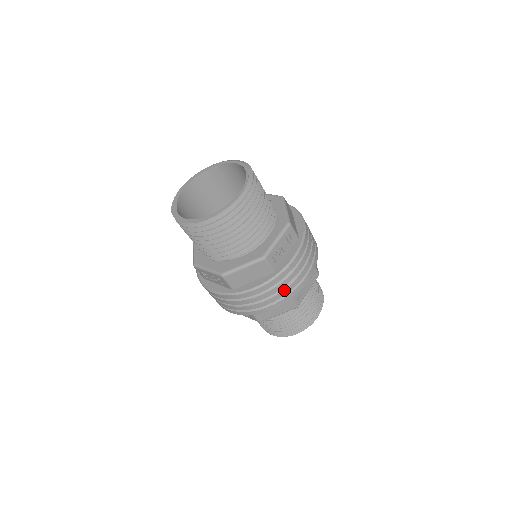
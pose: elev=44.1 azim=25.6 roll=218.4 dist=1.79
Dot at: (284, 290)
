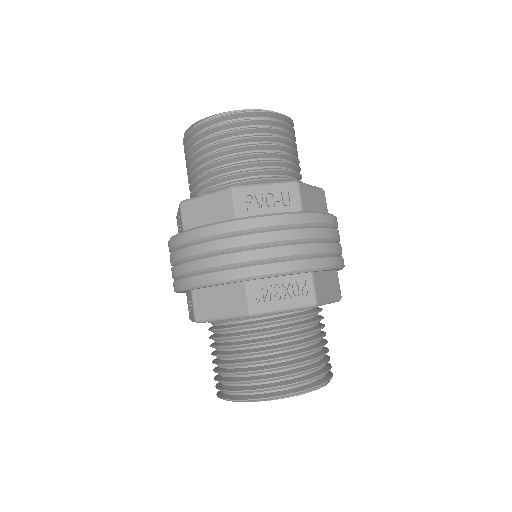
Dot at: (237, 253)
